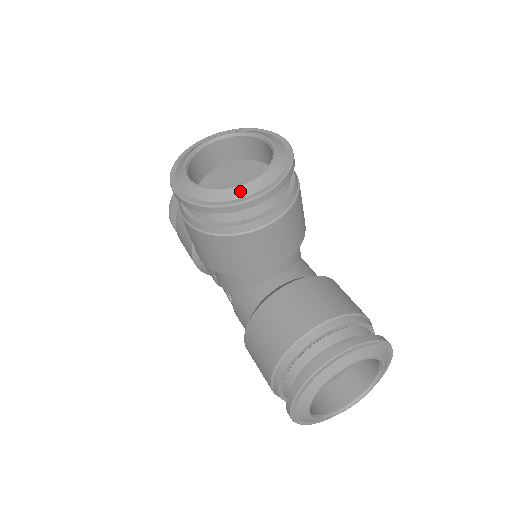
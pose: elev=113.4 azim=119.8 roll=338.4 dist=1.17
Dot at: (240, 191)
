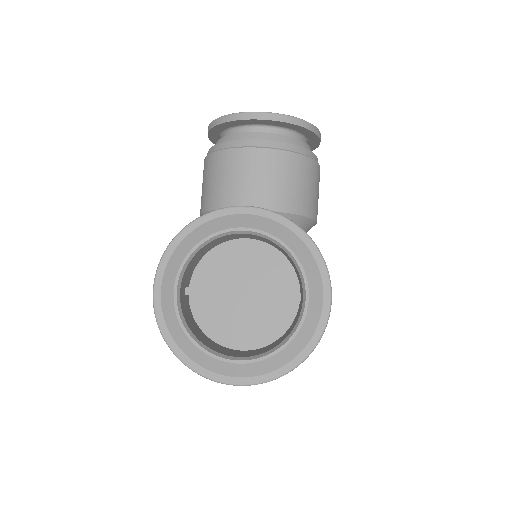
Dot at: occluded
